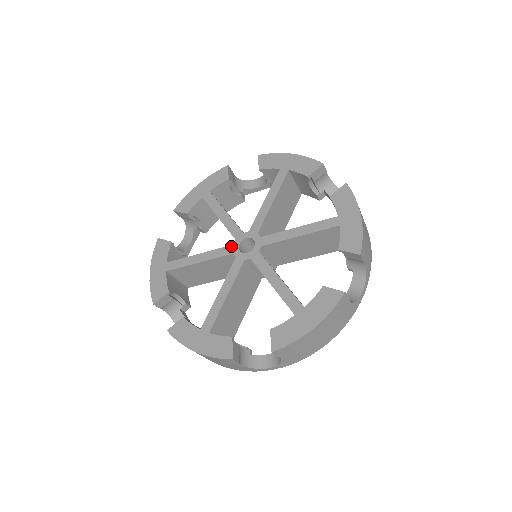
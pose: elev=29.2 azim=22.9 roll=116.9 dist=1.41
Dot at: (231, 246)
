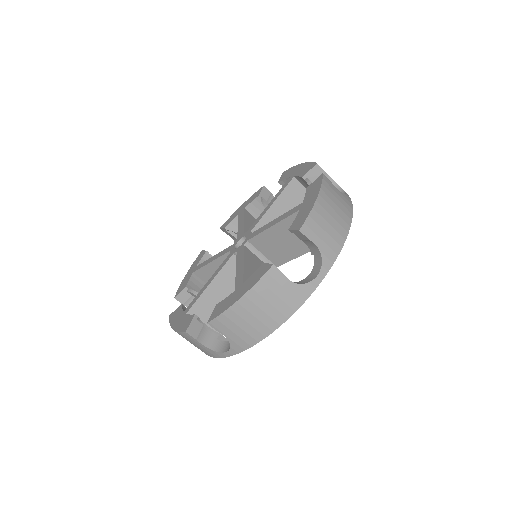
Dot at: (232, 245)
